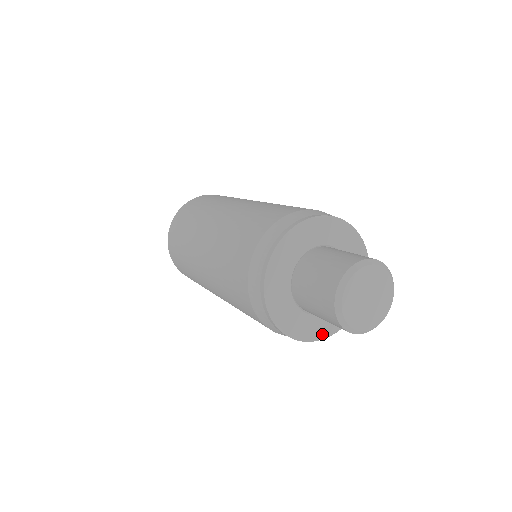
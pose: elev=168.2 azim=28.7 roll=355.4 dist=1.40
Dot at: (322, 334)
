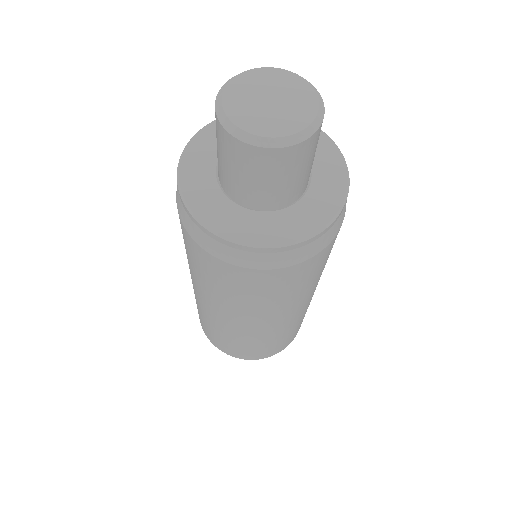
Dot at: (333, 206)
